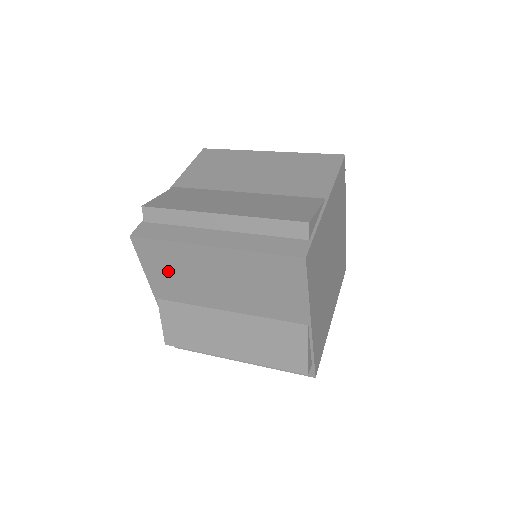
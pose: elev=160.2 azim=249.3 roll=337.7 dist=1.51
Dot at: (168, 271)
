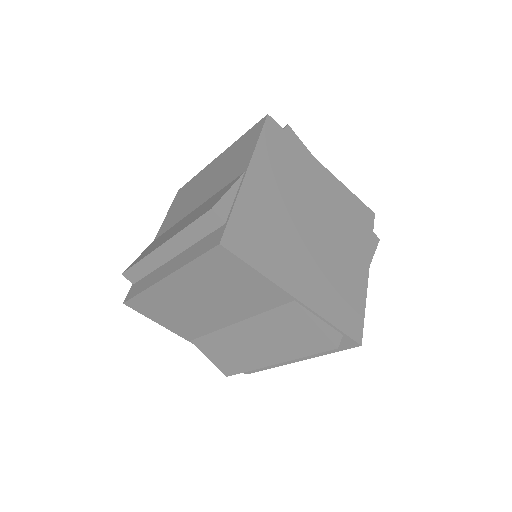
Dot at: (180, 202)
